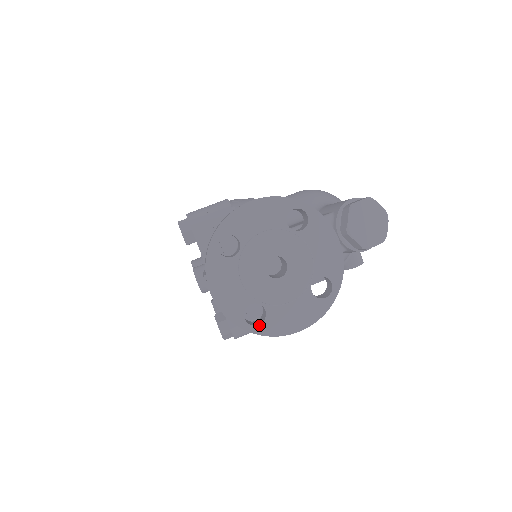
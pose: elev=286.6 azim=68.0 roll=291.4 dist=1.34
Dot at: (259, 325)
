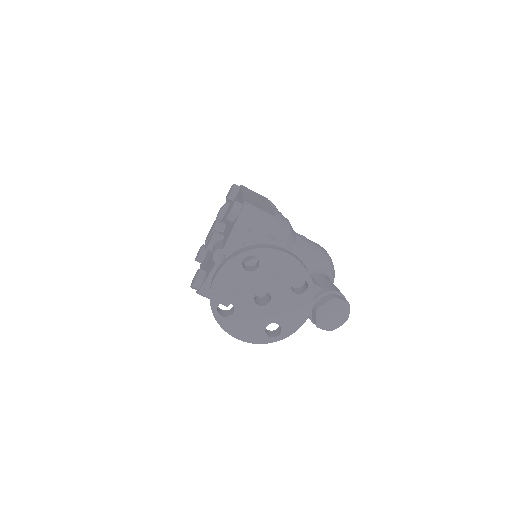
Dot at: (222, 316)
